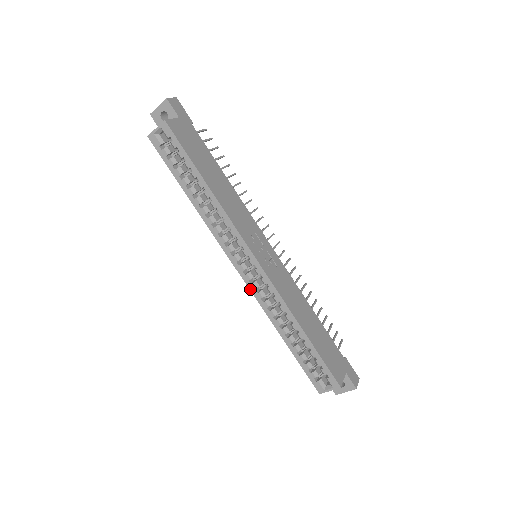
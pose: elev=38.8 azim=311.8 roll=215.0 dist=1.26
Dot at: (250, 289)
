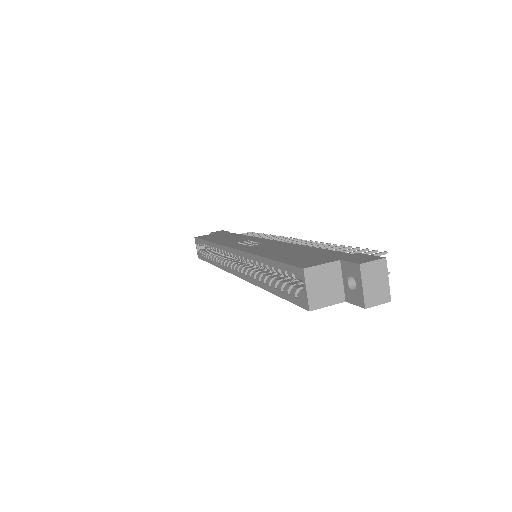
Dot at: (241, 278)
